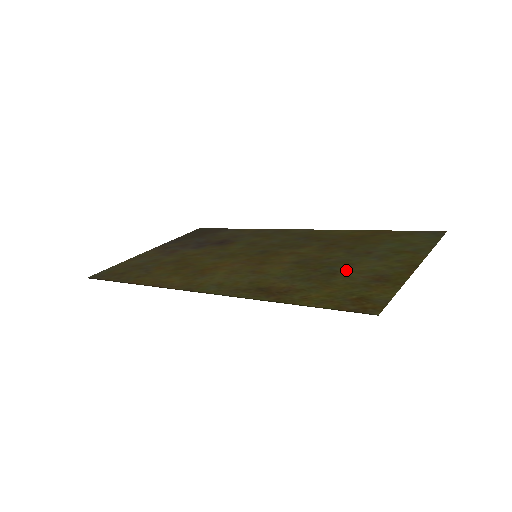
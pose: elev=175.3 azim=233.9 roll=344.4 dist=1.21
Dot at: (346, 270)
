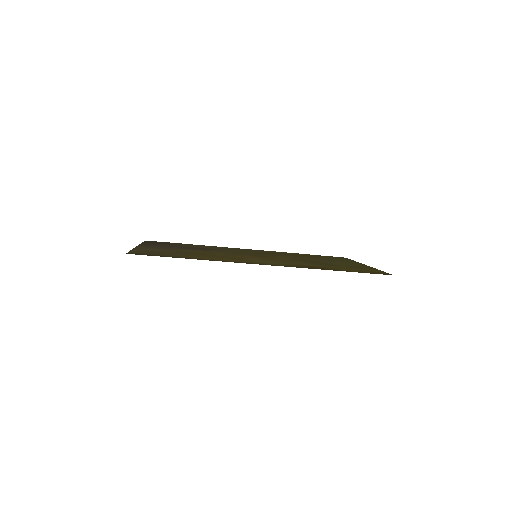
Dot at: (335, 264)
